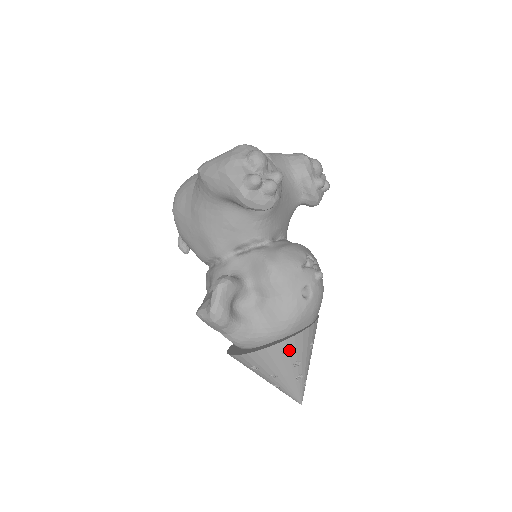
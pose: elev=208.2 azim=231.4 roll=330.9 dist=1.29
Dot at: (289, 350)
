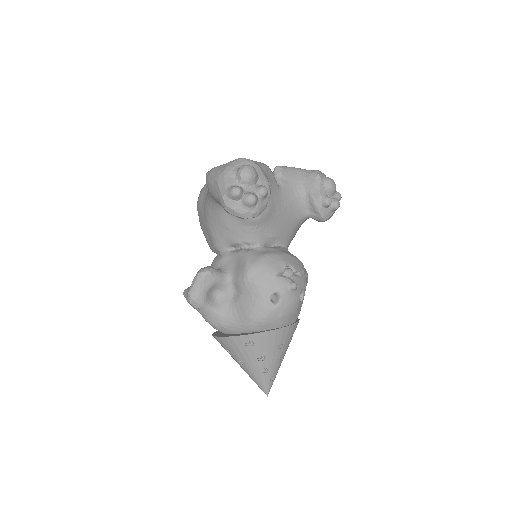
Dot at: (253, 344)
